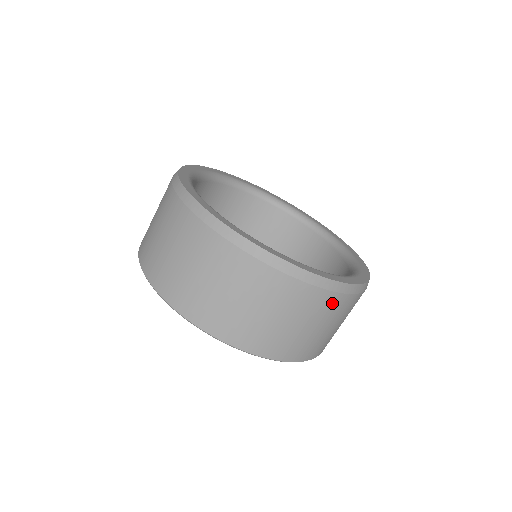
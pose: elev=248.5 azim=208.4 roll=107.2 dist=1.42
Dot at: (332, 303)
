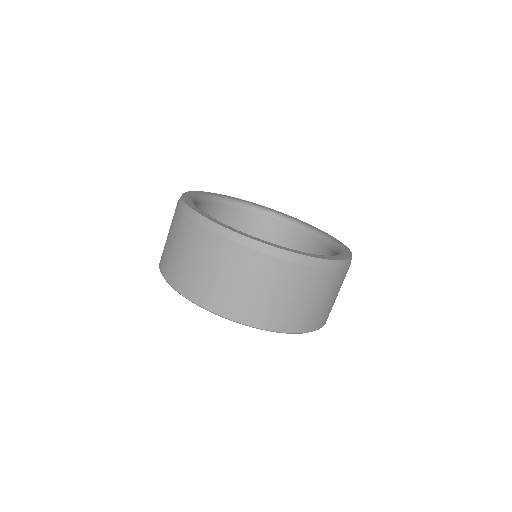
Dot at: (276, 268)
